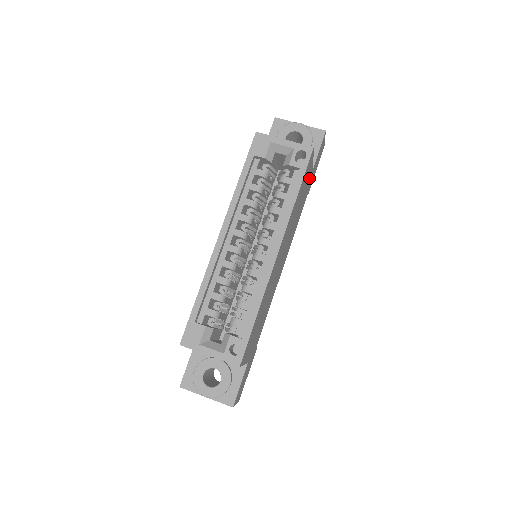
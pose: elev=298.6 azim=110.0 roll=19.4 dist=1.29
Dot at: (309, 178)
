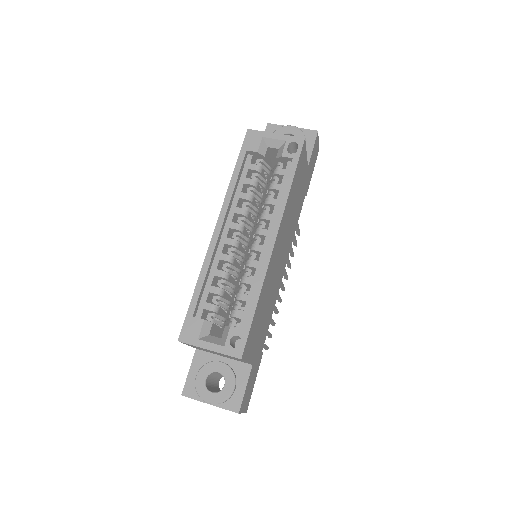
Dot at: (304, 175)
